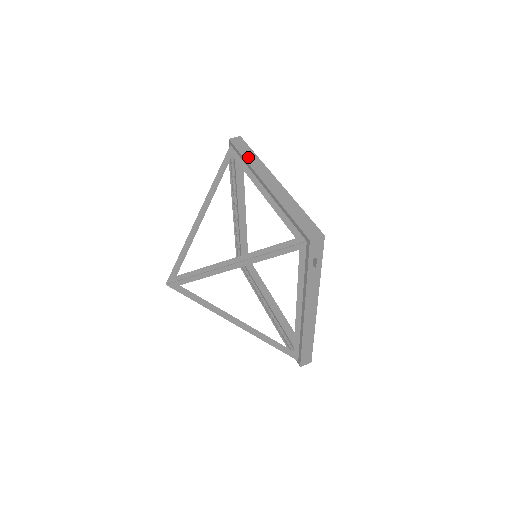
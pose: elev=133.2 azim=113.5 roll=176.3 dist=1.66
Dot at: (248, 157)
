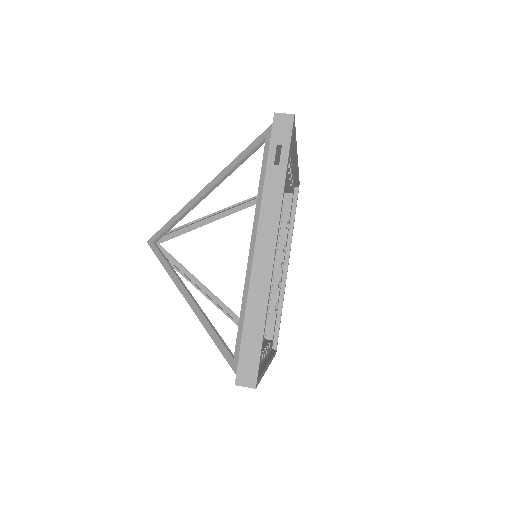
Dot at: occluded
